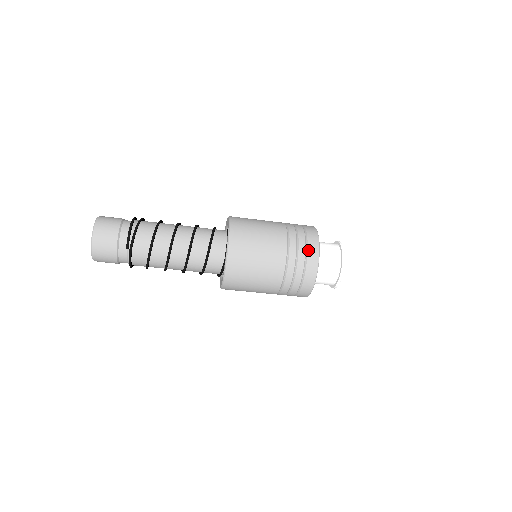
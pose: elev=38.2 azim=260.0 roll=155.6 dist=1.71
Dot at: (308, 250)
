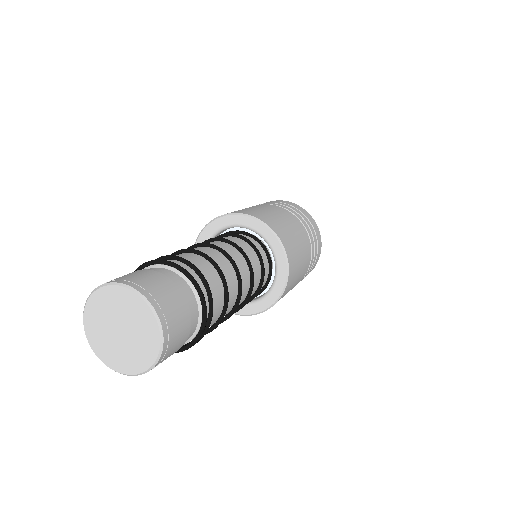
Dot at: occluded
